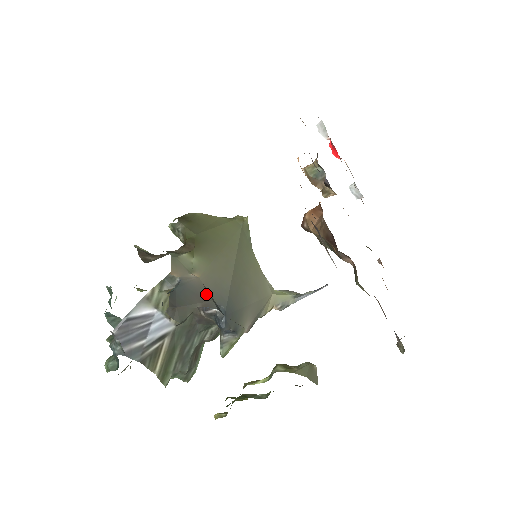
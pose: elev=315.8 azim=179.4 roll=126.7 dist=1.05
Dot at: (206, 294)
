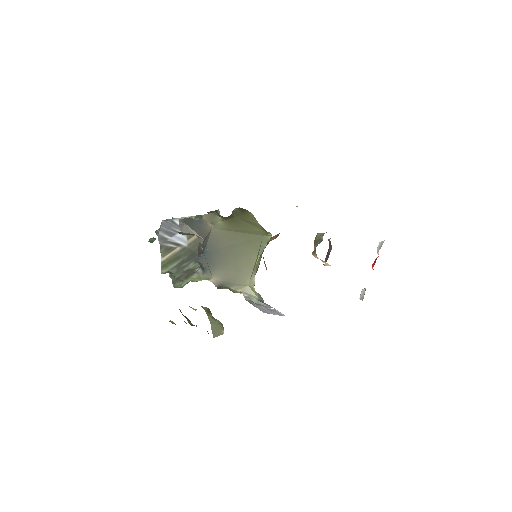
Dot at: (205, 235)
